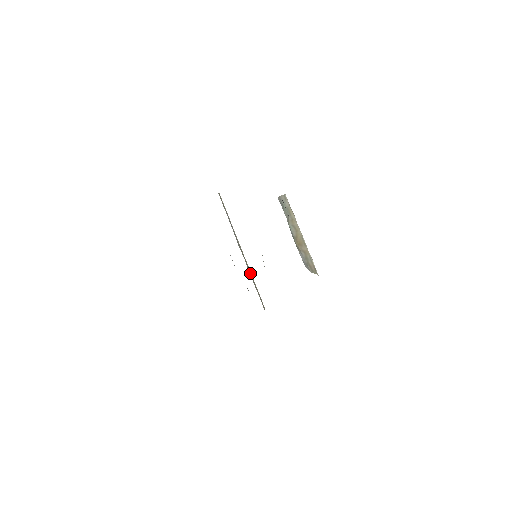
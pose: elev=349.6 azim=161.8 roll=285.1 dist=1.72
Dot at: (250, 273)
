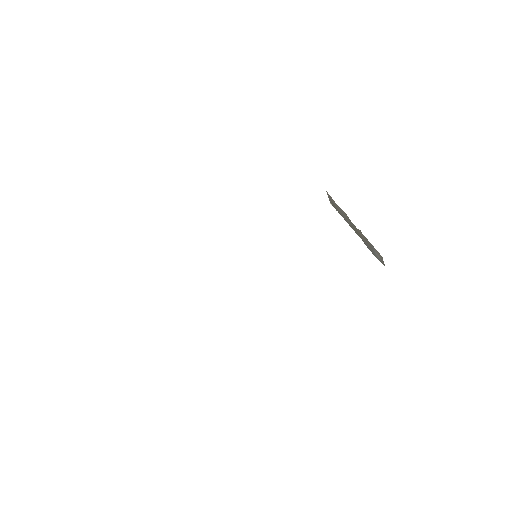
Dot at: occluded
